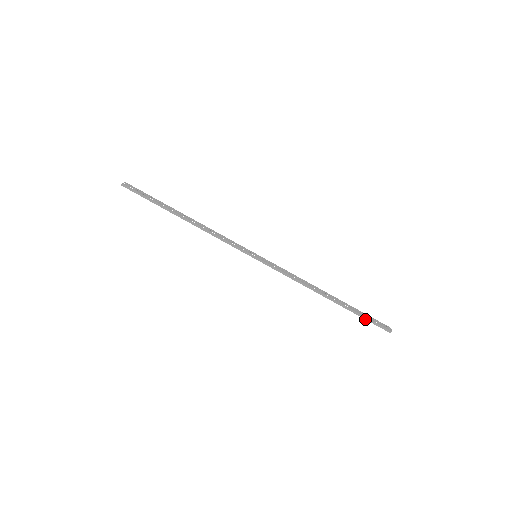
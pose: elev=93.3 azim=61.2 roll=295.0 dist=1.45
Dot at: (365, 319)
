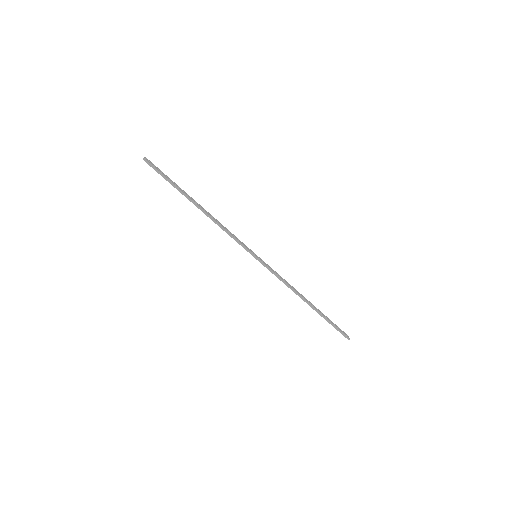
Dot at: (333, 326)
